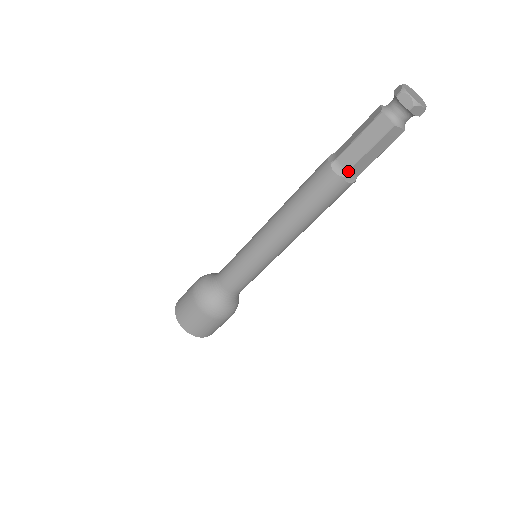
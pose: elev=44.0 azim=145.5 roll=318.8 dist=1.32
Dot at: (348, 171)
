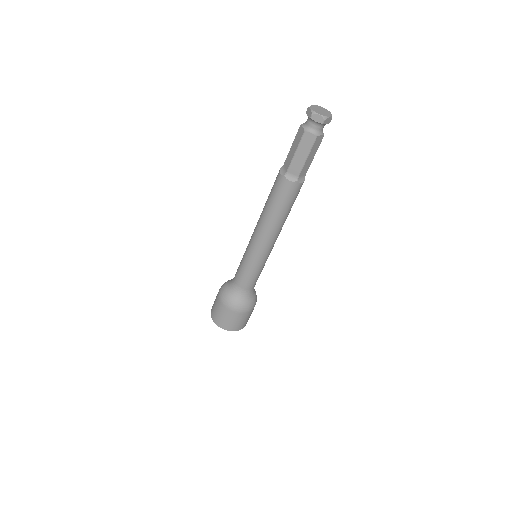
Dot at: (299, 176)
